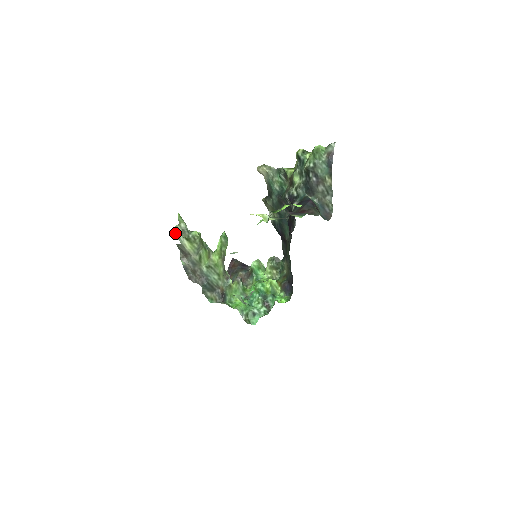
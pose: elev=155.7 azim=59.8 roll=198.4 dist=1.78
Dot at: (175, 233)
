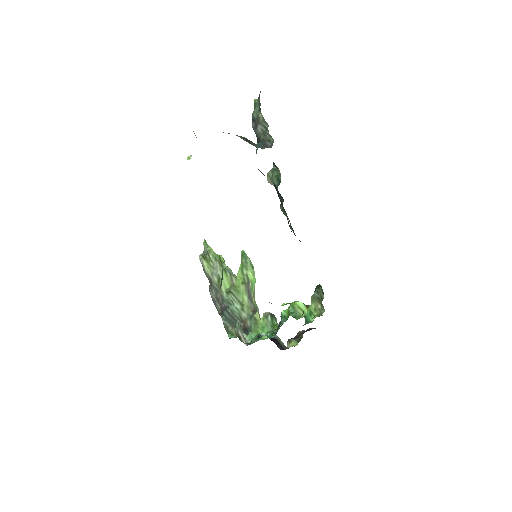
Dot at: (200, 258)
